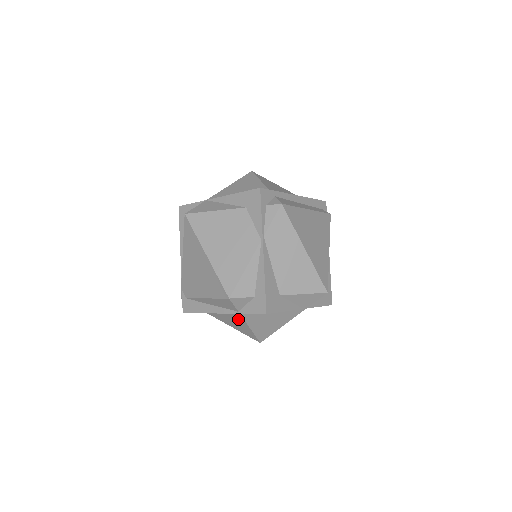
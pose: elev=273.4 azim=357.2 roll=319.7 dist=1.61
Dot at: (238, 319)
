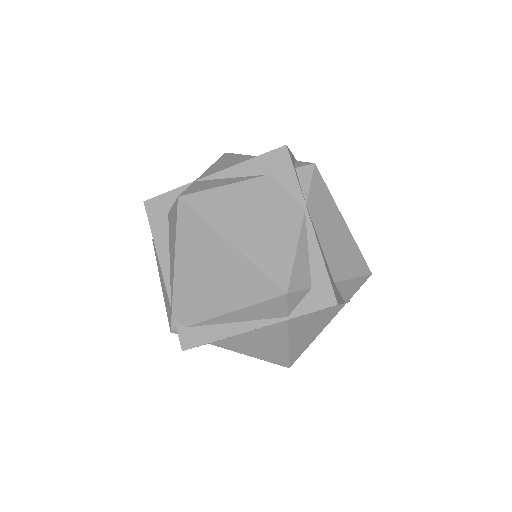
Dot at: (275, 334)
